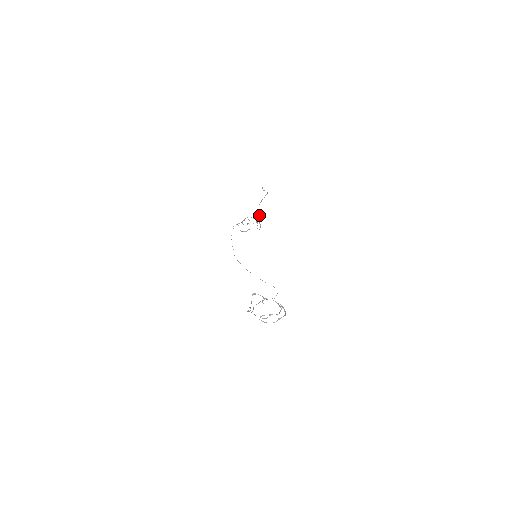
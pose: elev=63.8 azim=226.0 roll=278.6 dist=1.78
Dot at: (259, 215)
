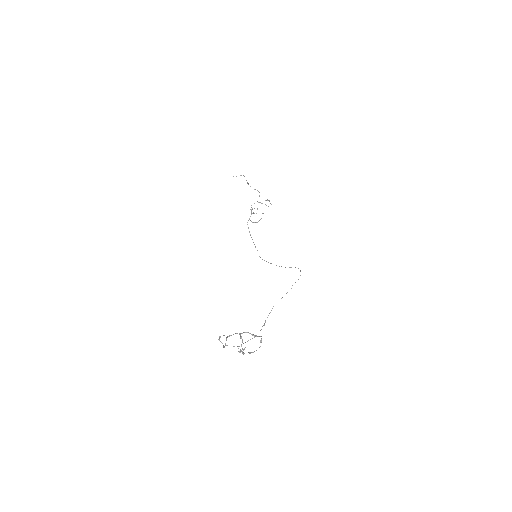
Dot at: (259, 195)
